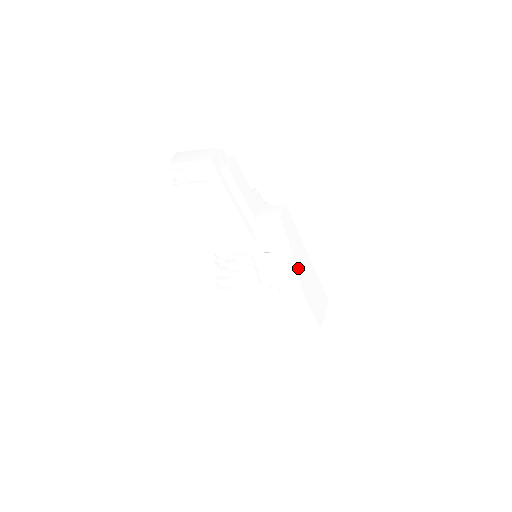
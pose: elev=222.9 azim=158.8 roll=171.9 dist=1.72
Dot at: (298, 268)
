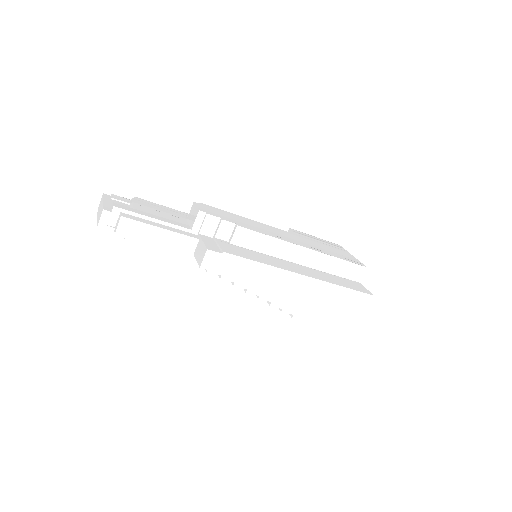
Dot at: (268, 297)
